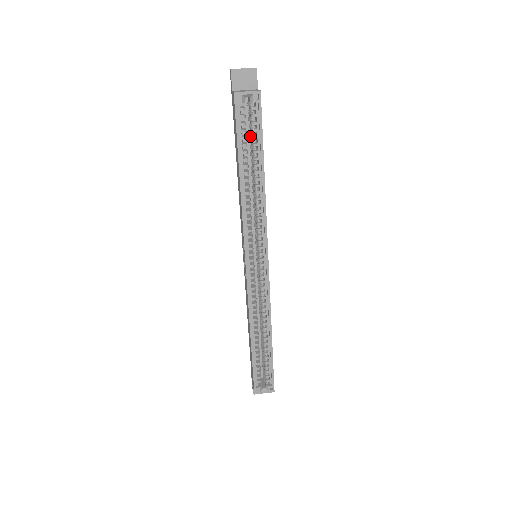
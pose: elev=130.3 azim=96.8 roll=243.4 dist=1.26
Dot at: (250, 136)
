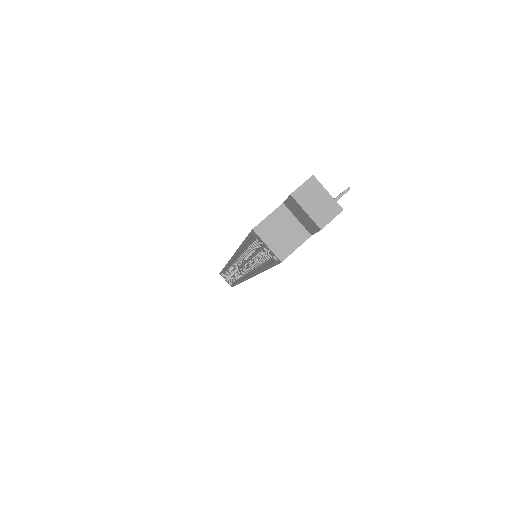
Dot at: occluded
